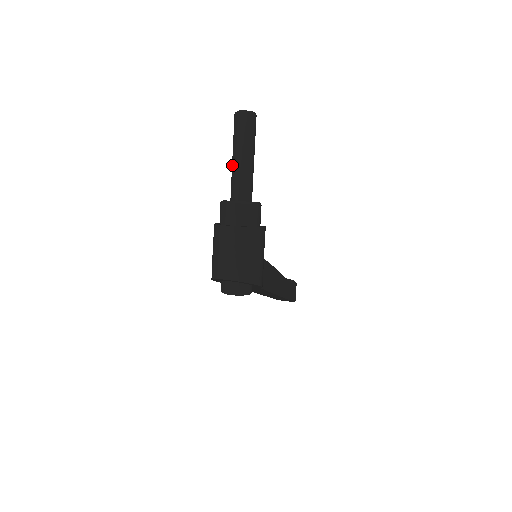
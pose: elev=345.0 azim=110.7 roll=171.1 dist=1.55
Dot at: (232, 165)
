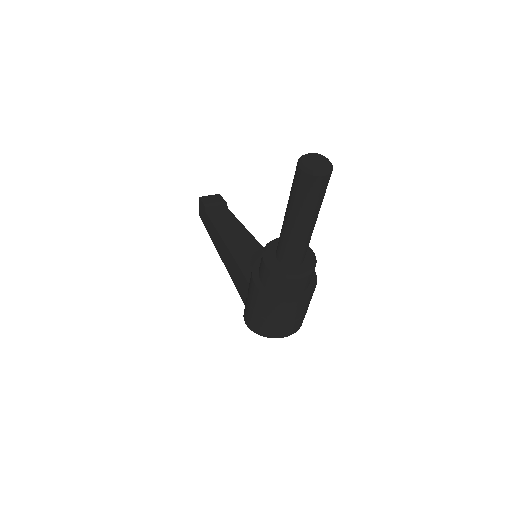
Dot at: (292, 232)
